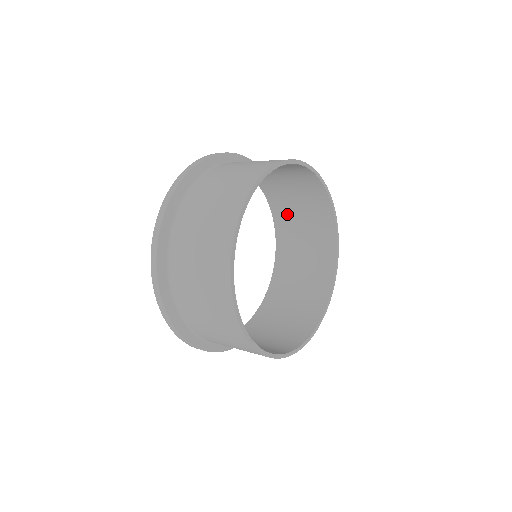
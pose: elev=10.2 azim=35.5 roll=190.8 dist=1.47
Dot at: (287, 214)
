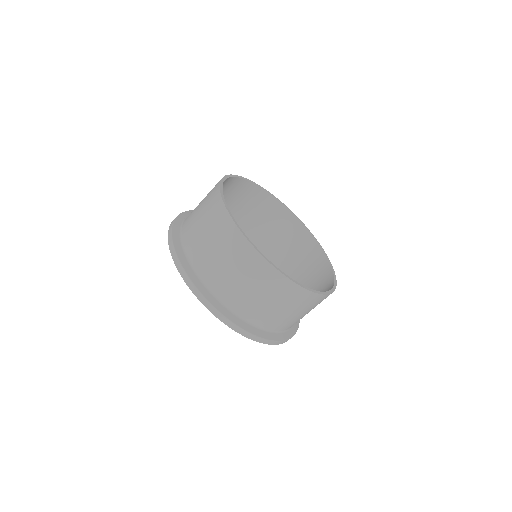
Dot at: (243, 225)
